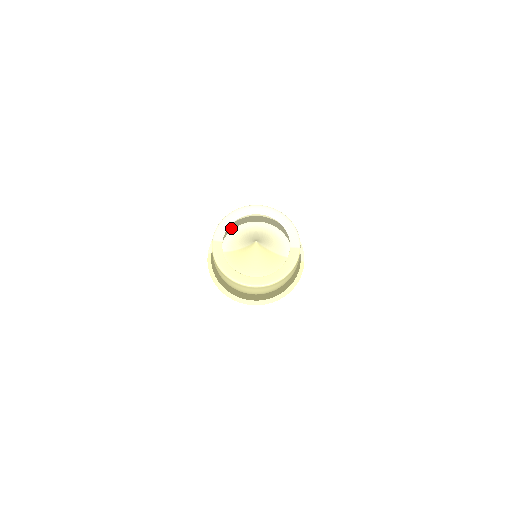
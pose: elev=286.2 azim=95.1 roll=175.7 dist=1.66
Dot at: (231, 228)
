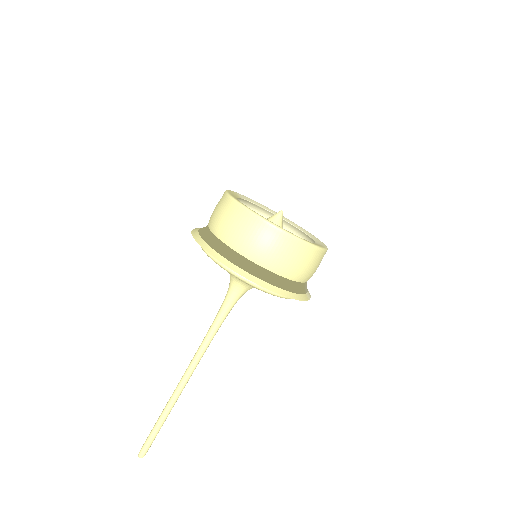
Dot at: occluded
